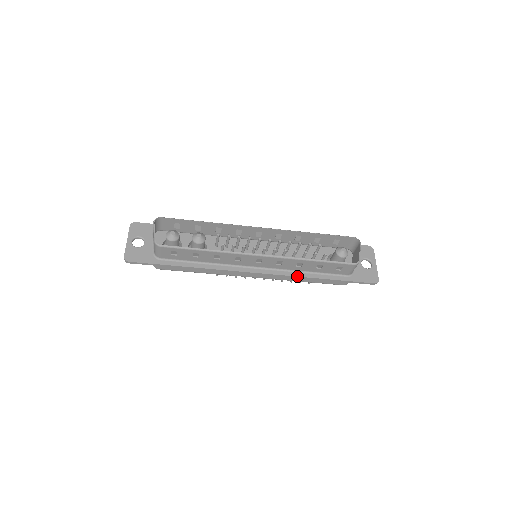
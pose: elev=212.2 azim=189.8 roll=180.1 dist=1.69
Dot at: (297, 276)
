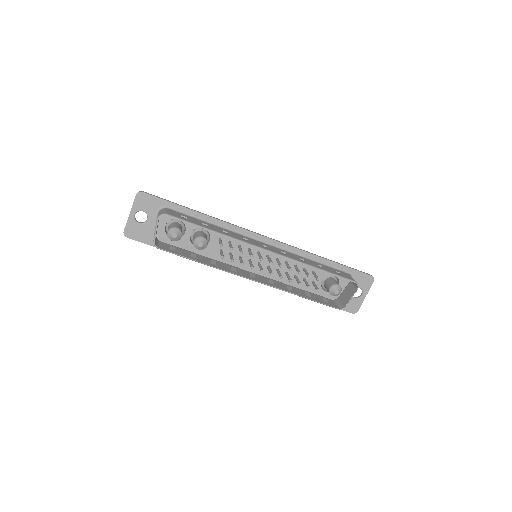
Dot at: occluded
